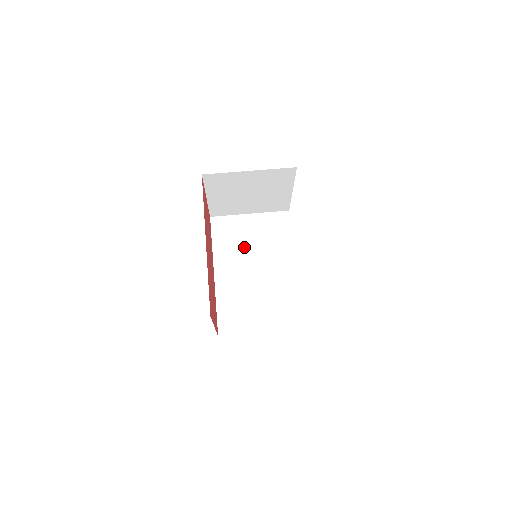
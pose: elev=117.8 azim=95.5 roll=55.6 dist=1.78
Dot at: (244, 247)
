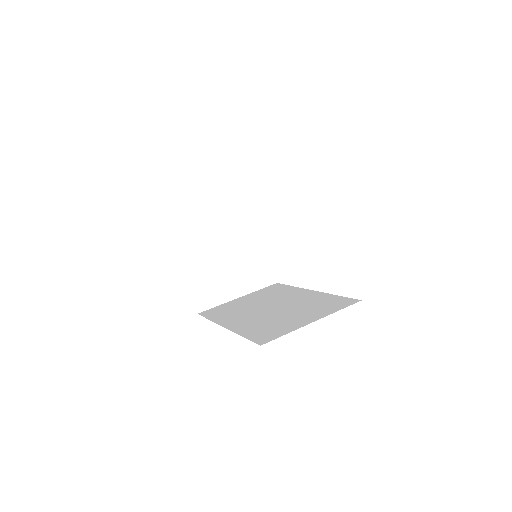
Dot at: (247, 307)
